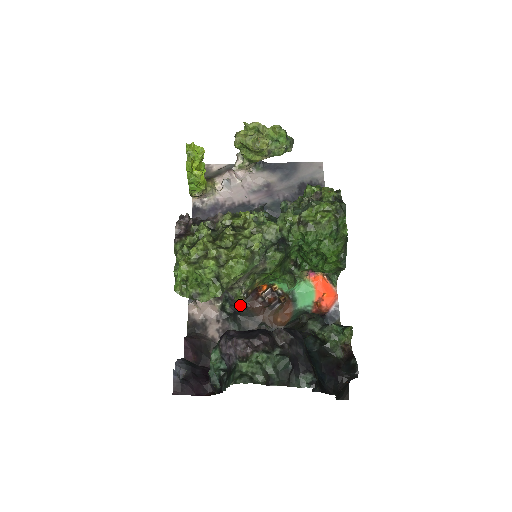
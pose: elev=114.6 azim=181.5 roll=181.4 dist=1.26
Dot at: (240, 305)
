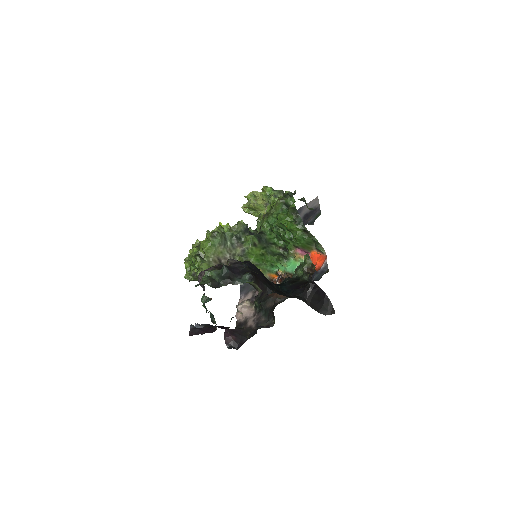
Dot at: (264, 297)
